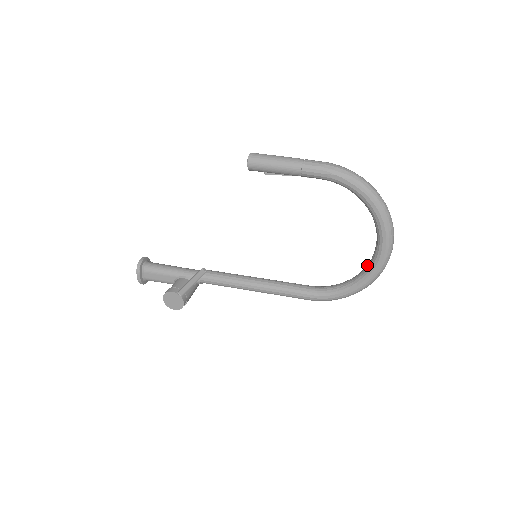
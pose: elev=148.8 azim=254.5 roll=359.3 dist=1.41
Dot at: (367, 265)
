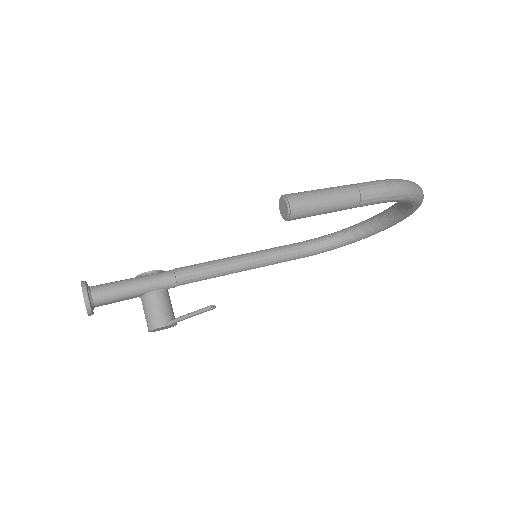
Dot at: (371, 225)
